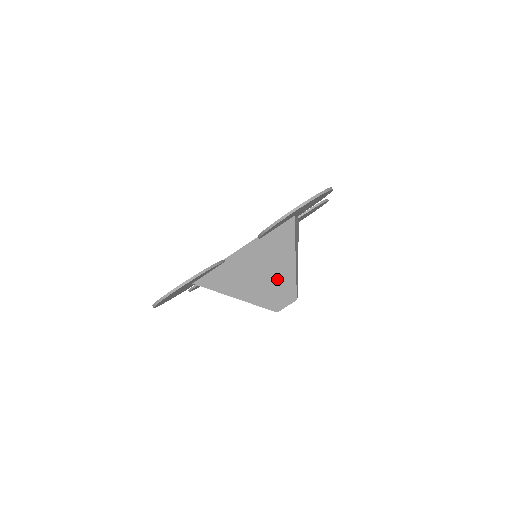
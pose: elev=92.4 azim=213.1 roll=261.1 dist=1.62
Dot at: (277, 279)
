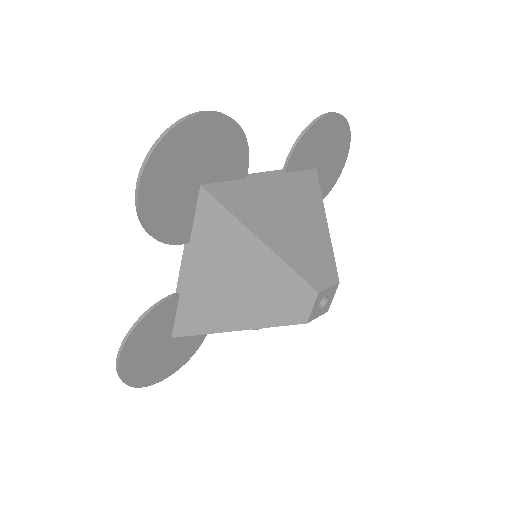
Dot at: (310, 237)
